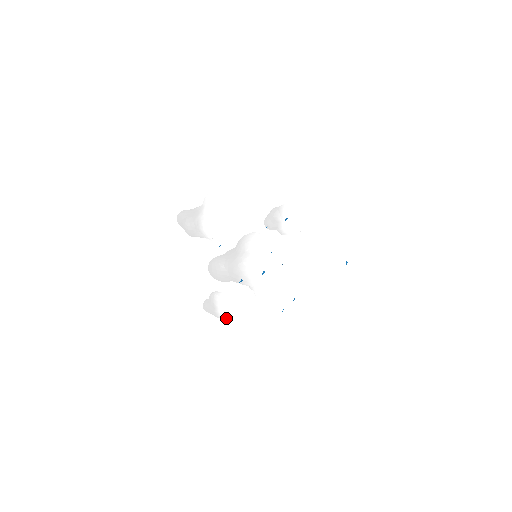
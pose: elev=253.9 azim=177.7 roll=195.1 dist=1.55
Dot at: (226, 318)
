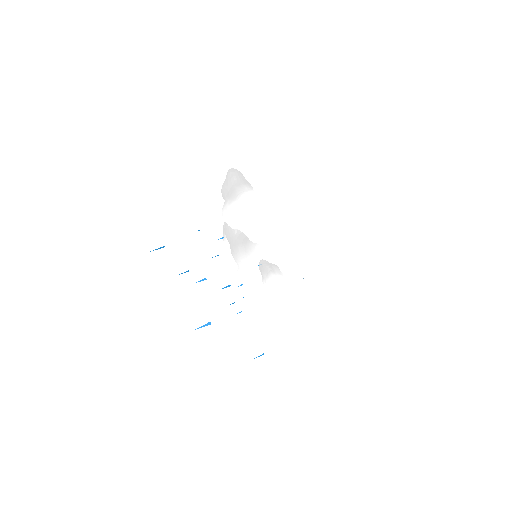
Dot at: occluded
